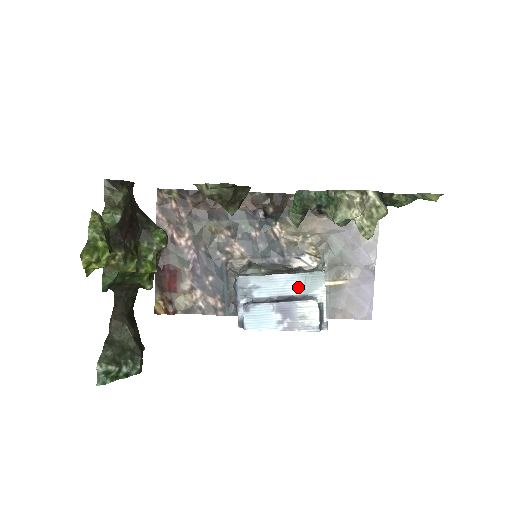
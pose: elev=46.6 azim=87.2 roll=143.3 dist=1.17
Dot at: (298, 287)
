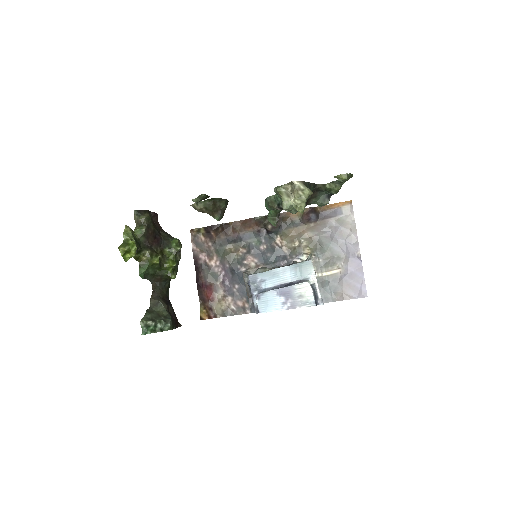
Dot at: (294, 275)
